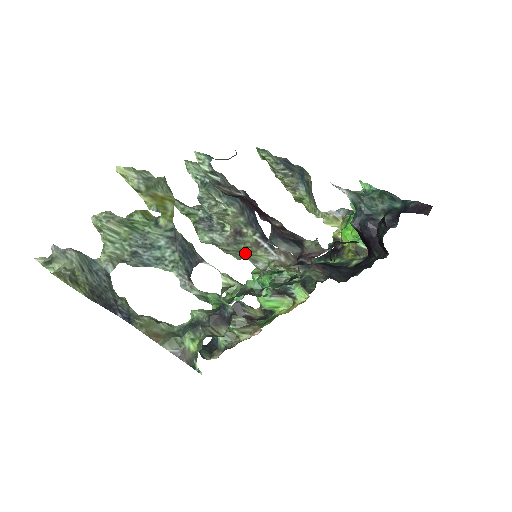
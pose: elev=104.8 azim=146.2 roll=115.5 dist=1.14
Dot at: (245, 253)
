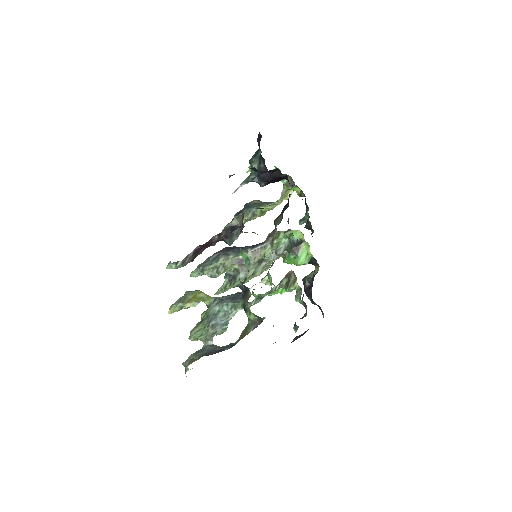
Dot at: (262, 262)
